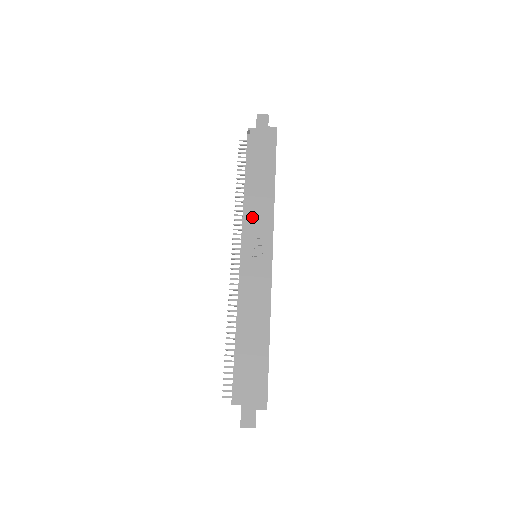
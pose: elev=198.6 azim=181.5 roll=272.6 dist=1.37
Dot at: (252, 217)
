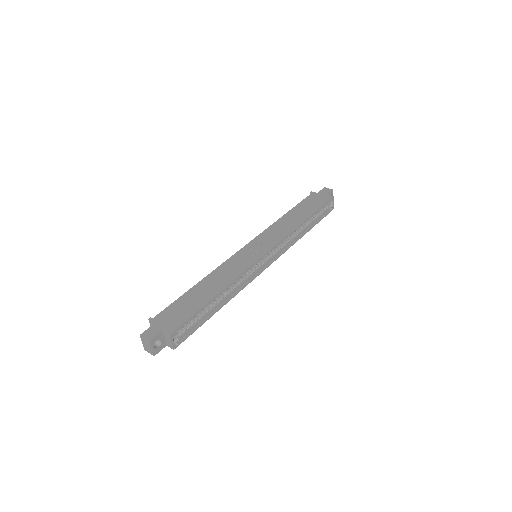
Dot at: (271, 231)
